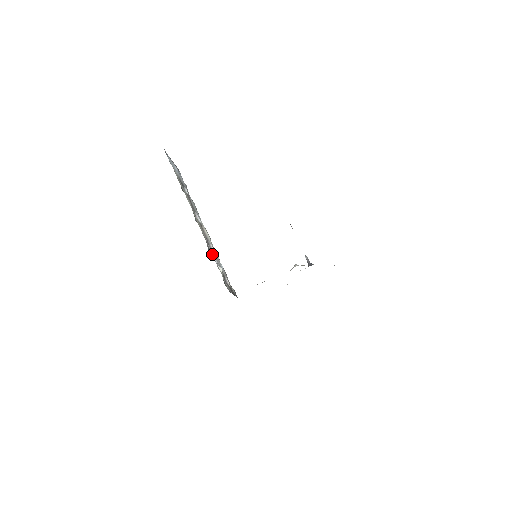
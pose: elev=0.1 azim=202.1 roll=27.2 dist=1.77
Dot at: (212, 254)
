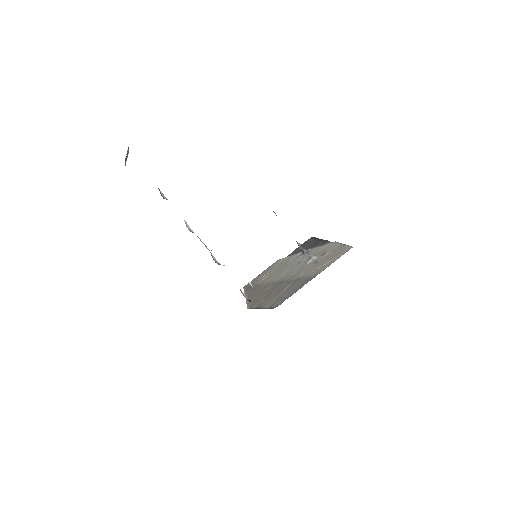
Dot at: occluded
